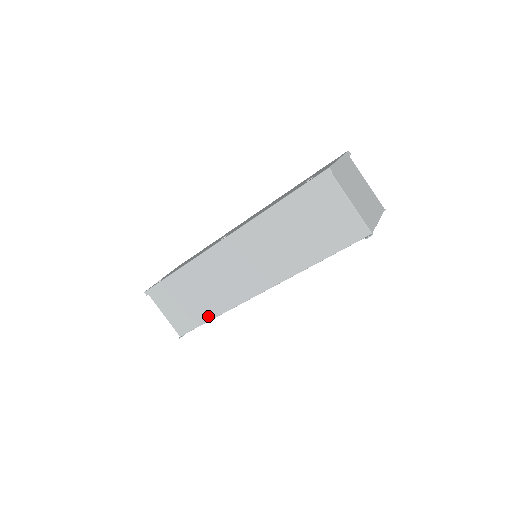
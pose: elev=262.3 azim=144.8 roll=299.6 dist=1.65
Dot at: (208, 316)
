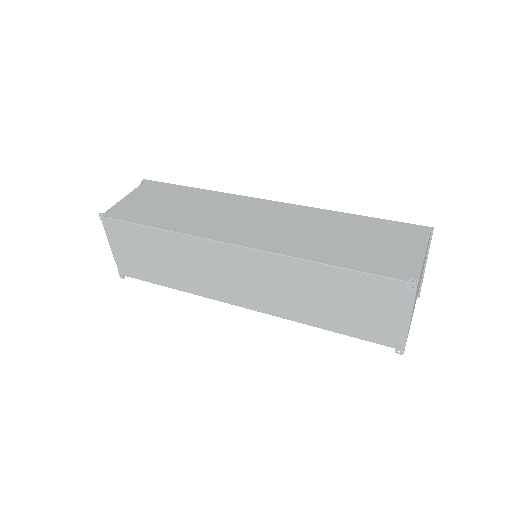
Dot at: (157, 224)
